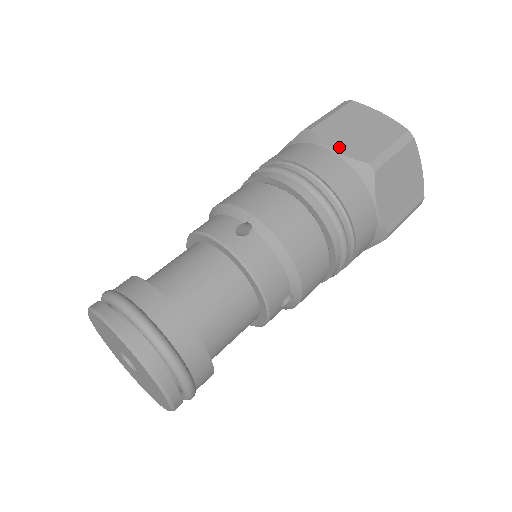
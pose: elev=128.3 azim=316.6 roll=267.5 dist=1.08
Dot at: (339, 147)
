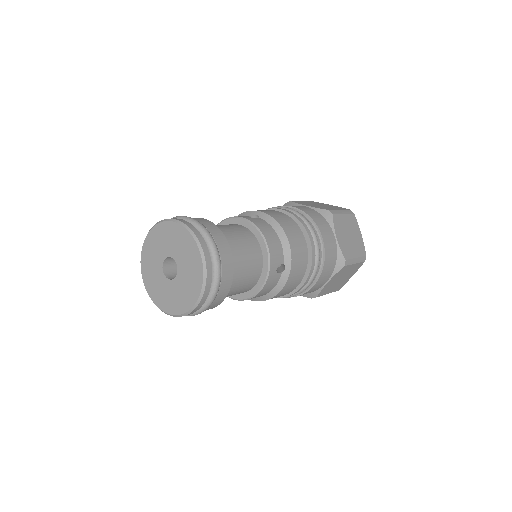
Dot at: (309, 205)
